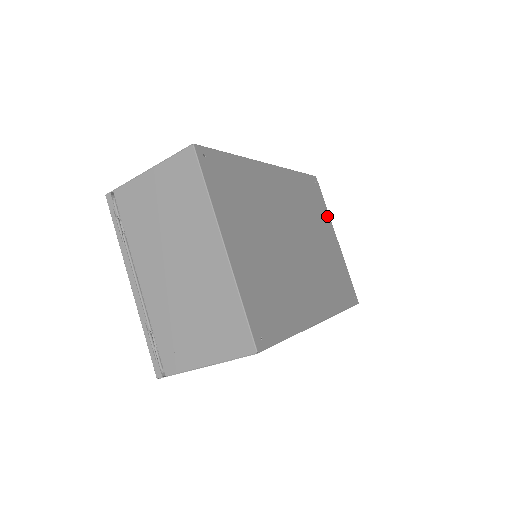
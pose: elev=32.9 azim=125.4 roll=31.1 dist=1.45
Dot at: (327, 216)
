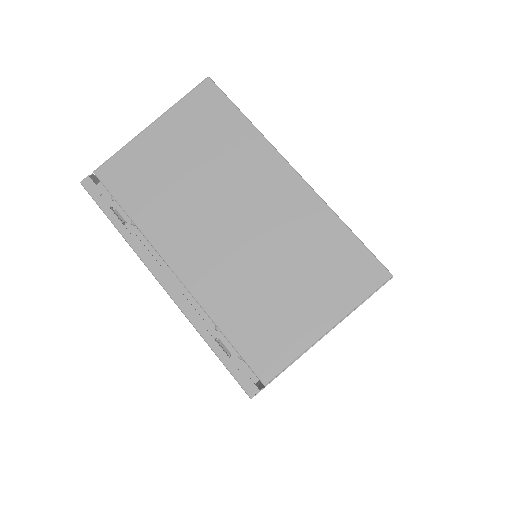
Dot at: occluded
